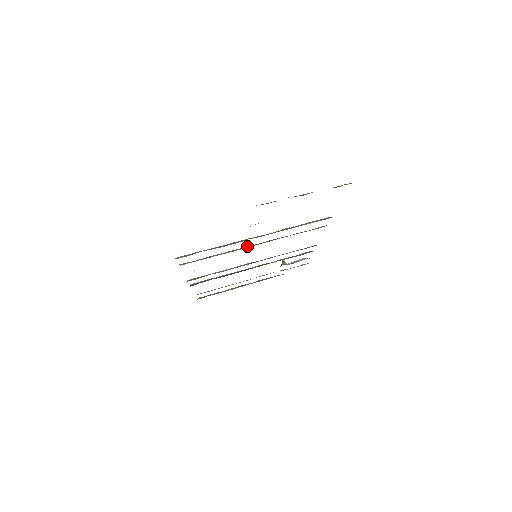
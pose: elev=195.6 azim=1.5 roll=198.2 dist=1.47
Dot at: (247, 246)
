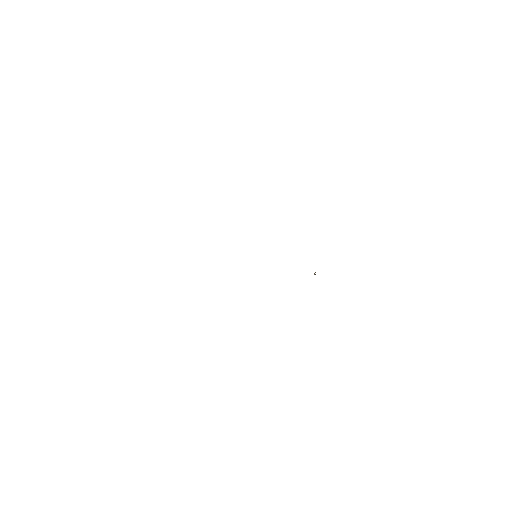
Dot at: occluded
